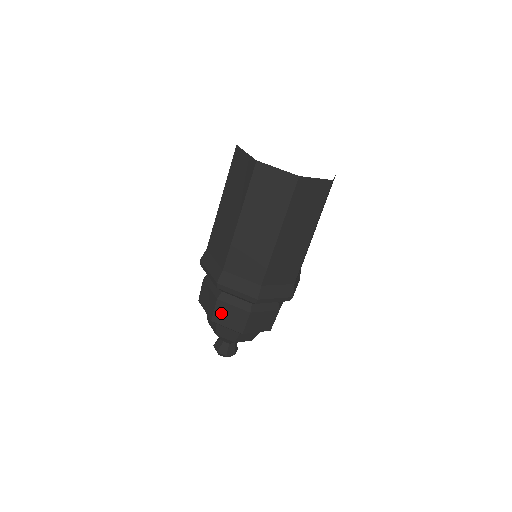
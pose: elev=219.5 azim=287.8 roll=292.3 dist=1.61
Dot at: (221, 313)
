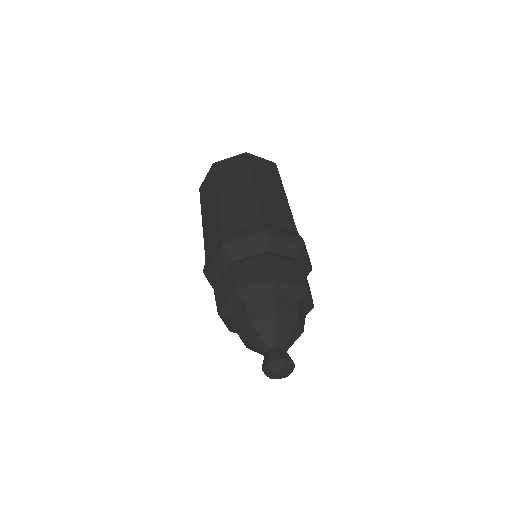
Dot at: (219, 296)
